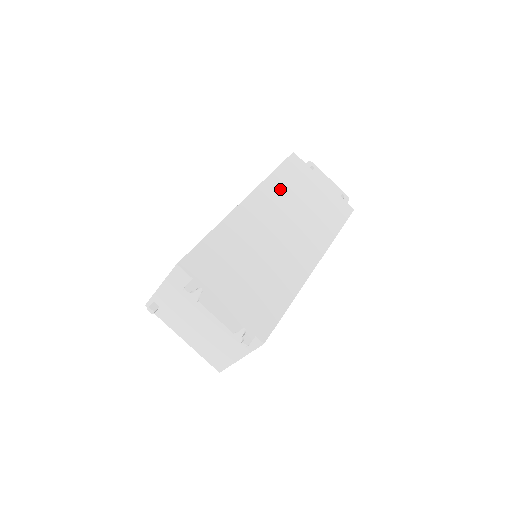
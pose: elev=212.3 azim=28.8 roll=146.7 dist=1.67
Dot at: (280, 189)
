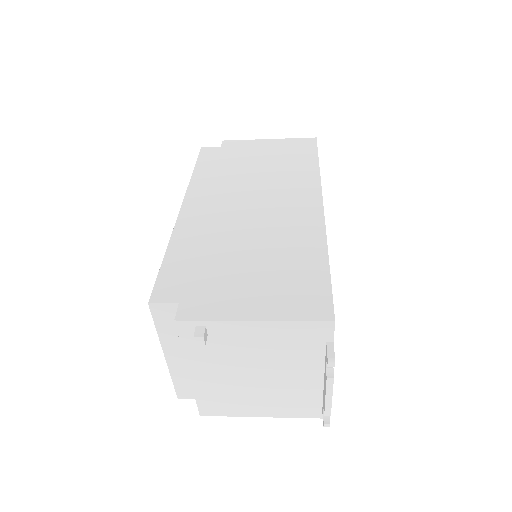
Dot at: occluded
